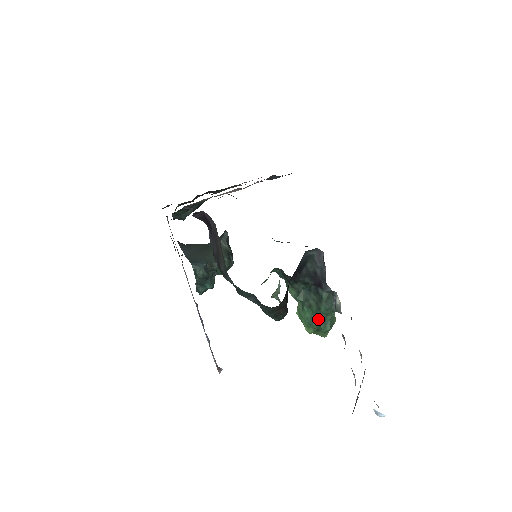
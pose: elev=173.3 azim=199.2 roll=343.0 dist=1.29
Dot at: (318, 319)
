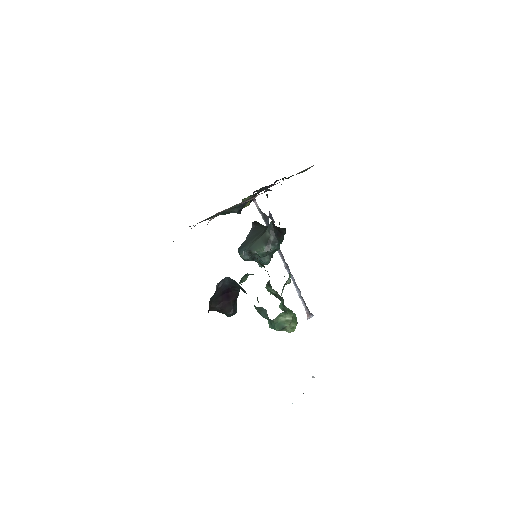
Dot at: (268, 320)
